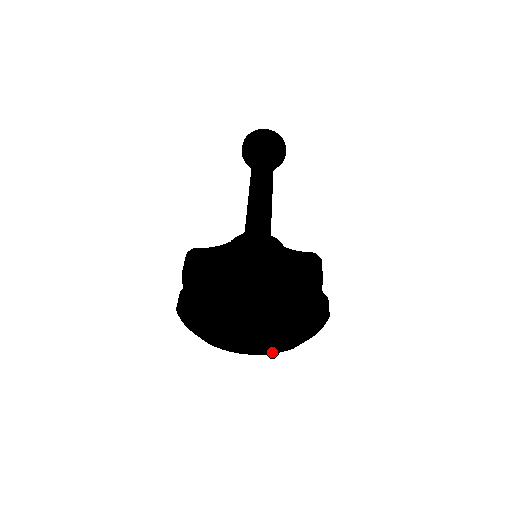
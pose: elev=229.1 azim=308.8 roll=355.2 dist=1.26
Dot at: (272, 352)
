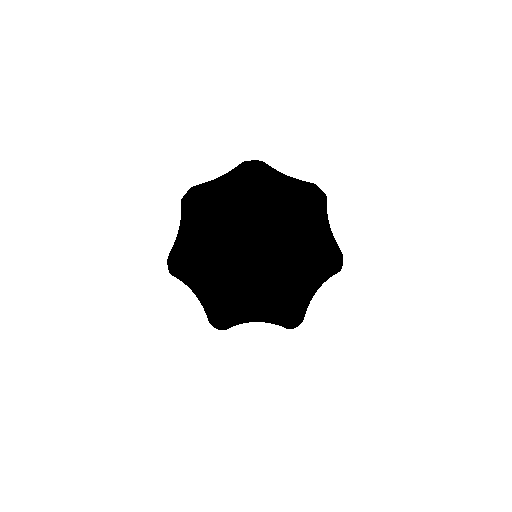
Dot at: (323, 264)
